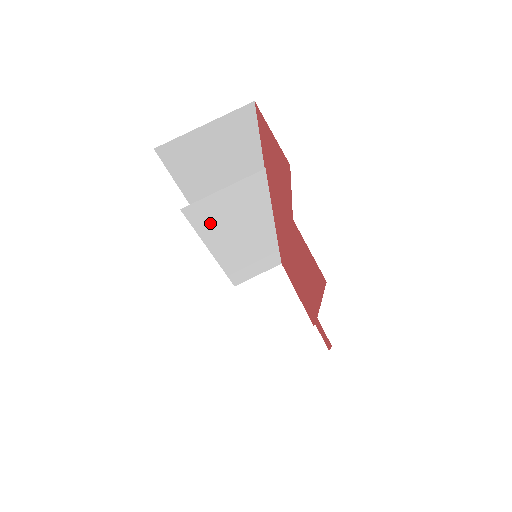
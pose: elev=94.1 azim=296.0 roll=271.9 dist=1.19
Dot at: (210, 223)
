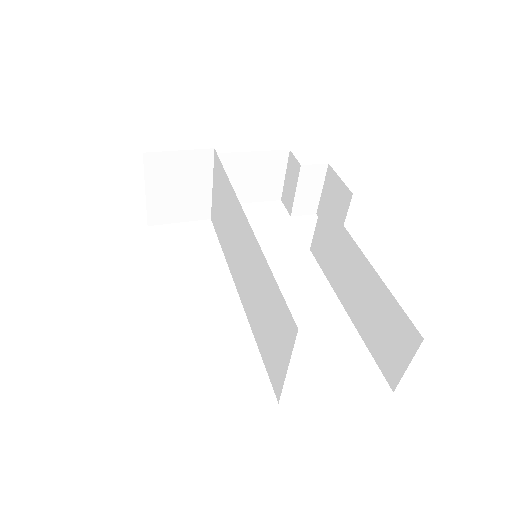
Dot at: (266, 356)
